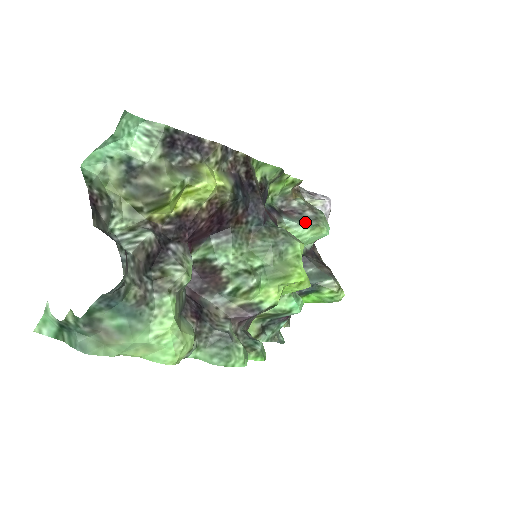
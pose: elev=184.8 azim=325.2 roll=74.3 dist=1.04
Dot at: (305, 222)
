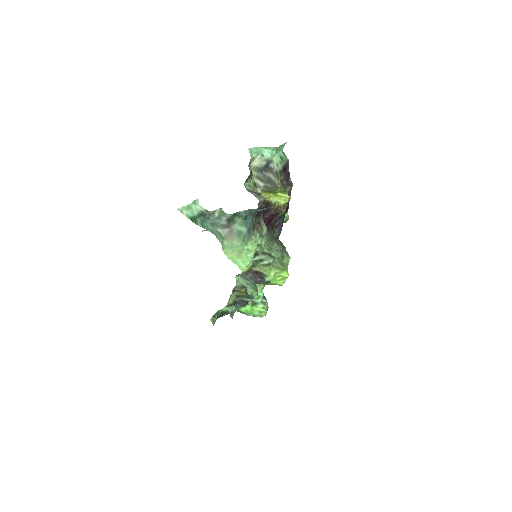
Dot at: occluded
